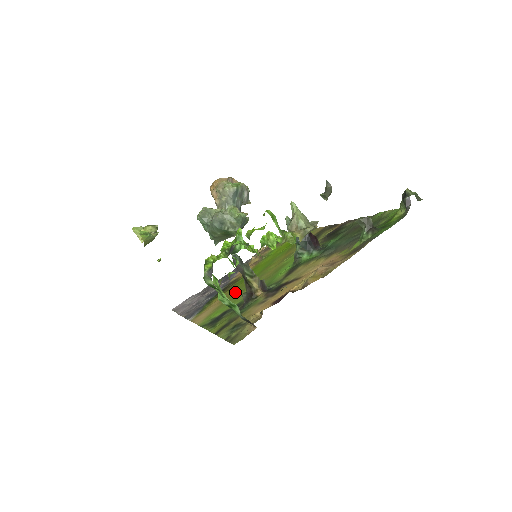
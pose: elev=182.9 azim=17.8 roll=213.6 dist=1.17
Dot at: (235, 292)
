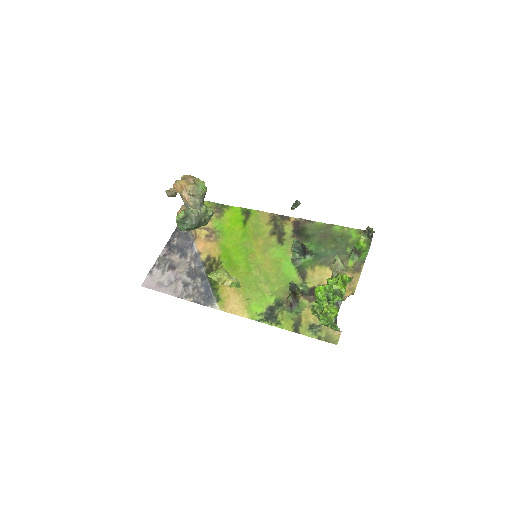
Dot at: (245, 282)
